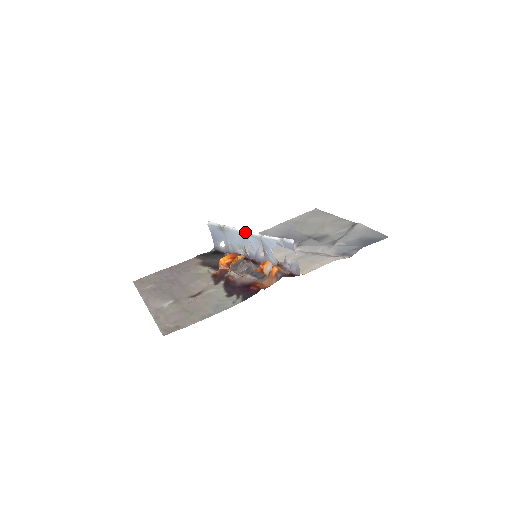
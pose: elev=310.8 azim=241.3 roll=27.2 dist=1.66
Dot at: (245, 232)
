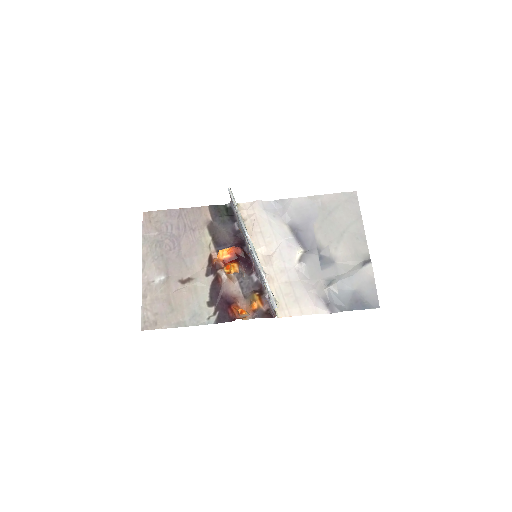
Dot at: (250, 244)
